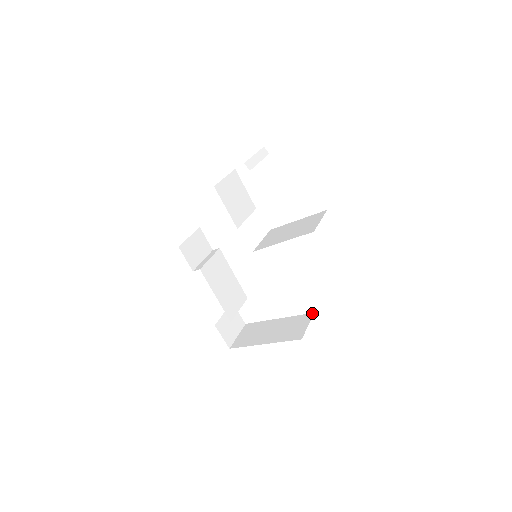
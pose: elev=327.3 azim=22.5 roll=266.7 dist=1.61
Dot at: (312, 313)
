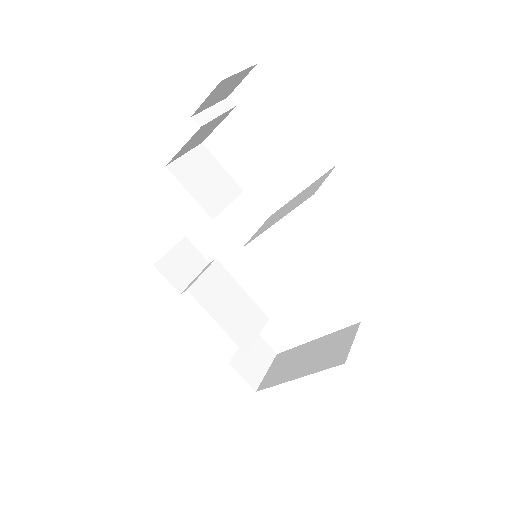
Dot at: (358, 323)
